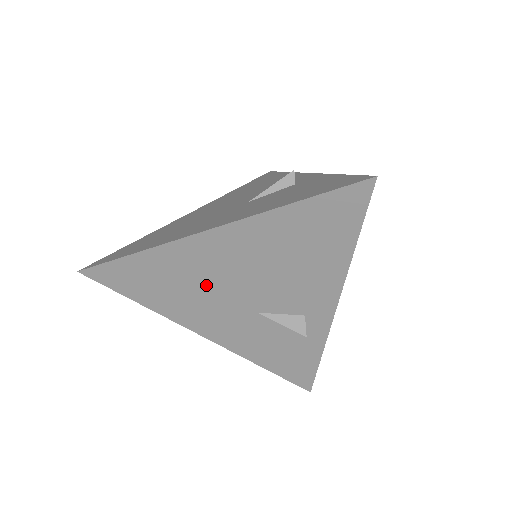
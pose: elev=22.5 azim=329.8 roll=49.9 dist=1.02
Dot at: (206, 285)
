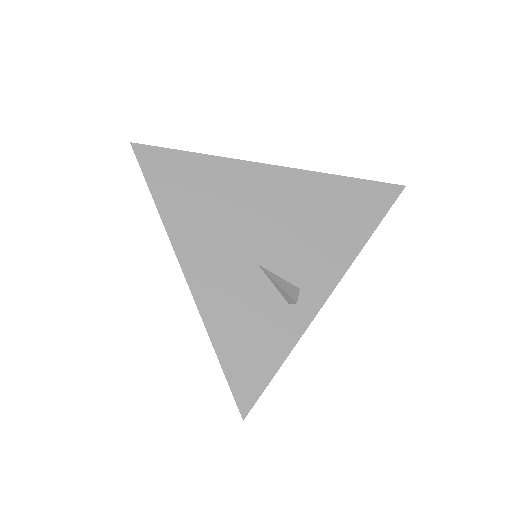
Dot at: (233, 212)
